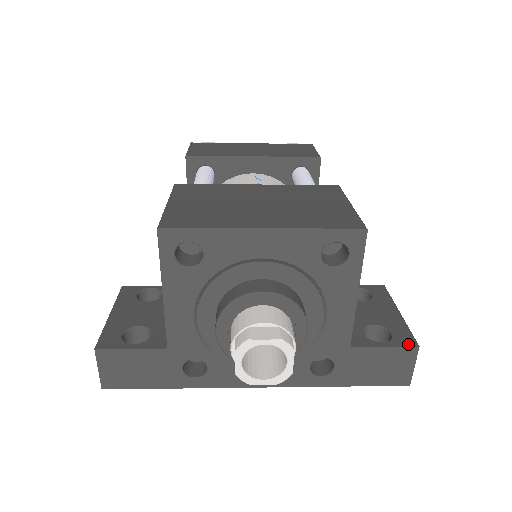
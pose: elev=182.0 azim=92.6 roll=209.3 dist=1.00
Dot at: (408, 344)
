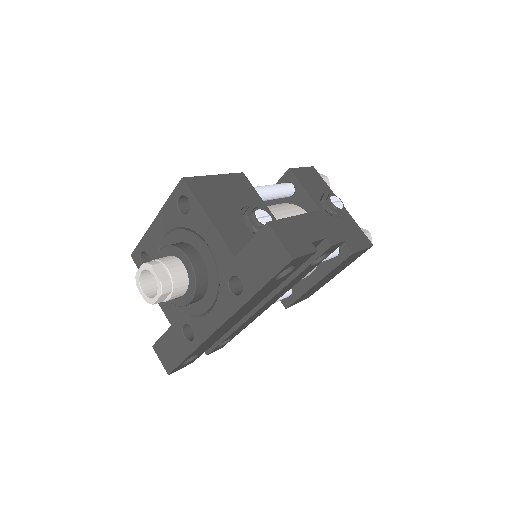
Dot at: (263, 227)
